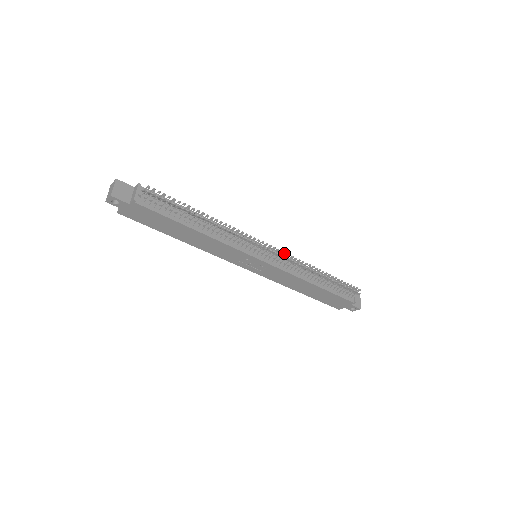
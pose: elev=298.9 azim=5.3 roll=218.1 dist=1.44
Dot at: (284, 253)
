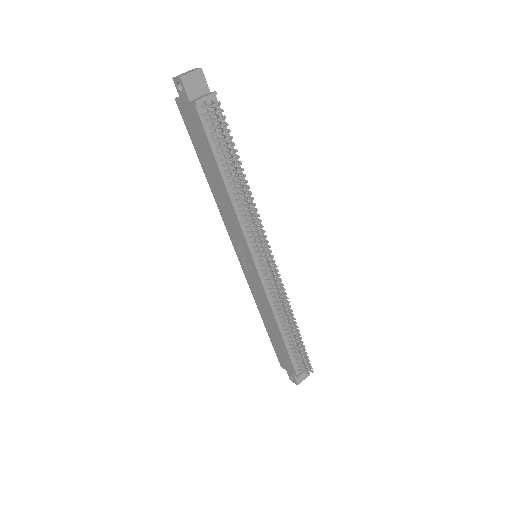
Dot at: (280, 279)
